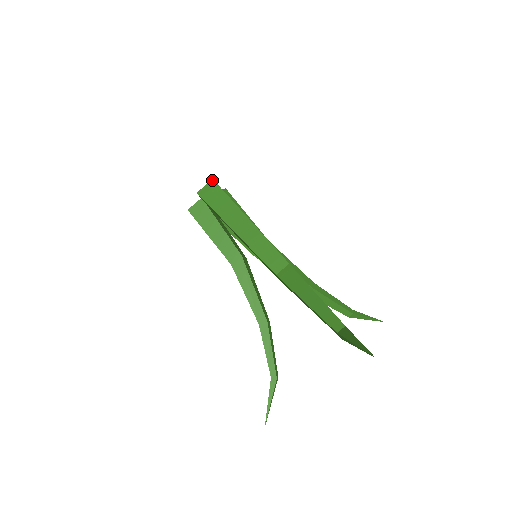
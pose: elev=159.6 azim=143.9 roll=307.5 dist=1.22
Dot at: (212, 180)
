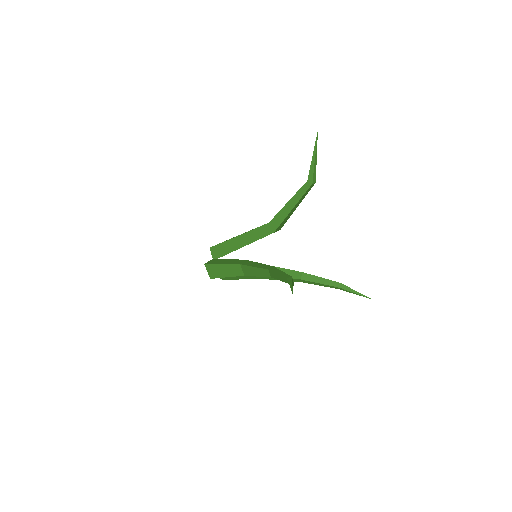
Dot at: occluded
